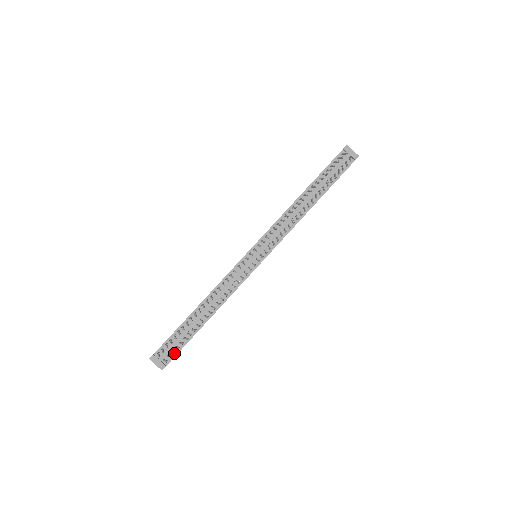
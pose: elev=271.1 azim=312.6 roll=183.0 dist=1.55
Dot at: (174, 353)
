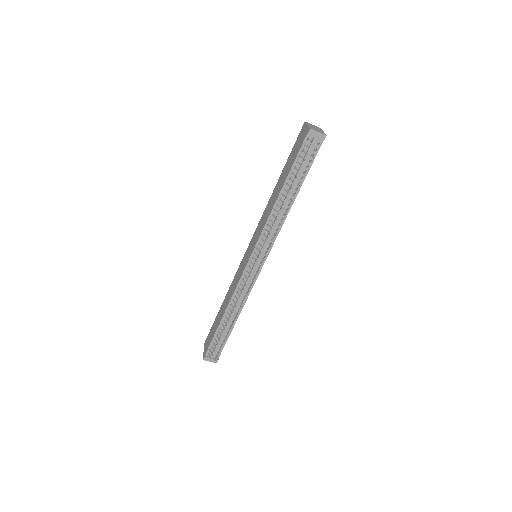
Dot at: occluded
